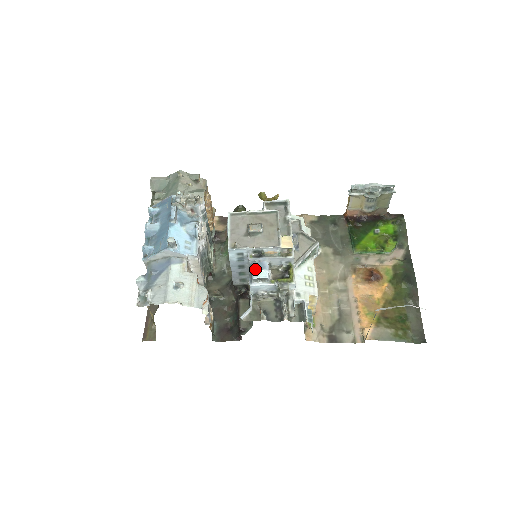
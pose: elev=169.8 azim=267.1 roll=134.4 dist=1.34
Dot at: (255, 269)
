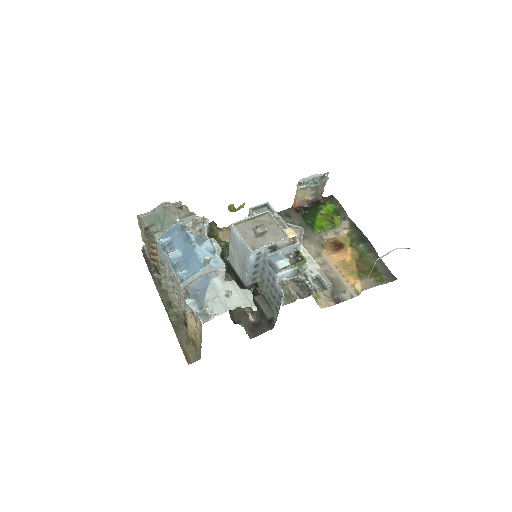
Dot at: (277, 261)
